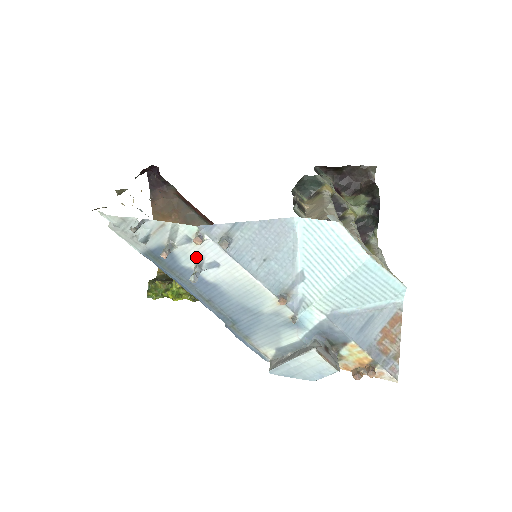
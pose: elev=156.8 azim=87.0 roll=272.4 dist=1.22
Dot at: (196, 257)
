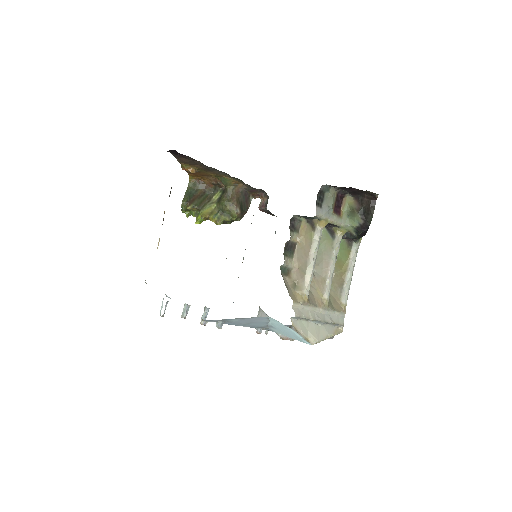
Dot at: occluded
